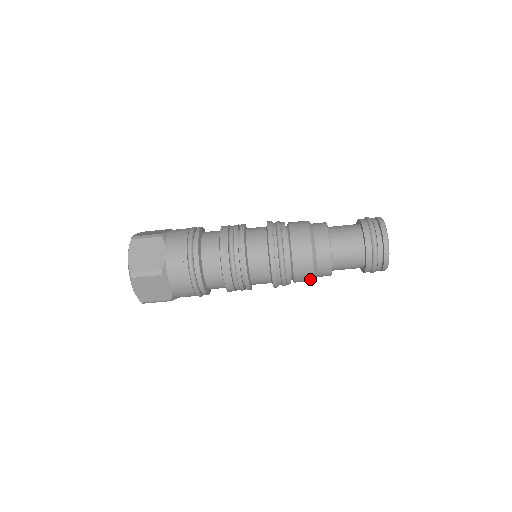
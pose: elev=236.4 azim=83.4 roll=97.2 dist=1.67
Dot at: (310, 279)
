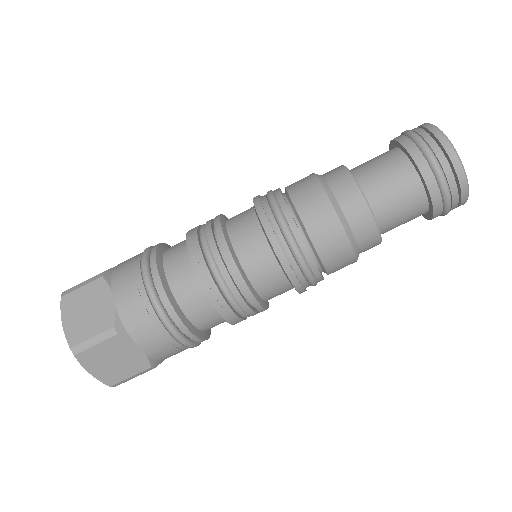
Dot at: (350, 259)
